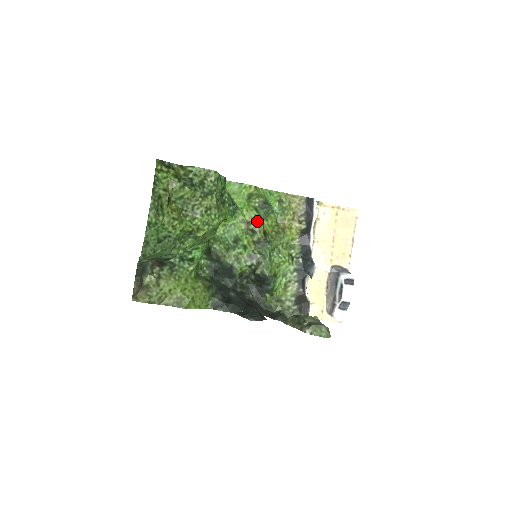
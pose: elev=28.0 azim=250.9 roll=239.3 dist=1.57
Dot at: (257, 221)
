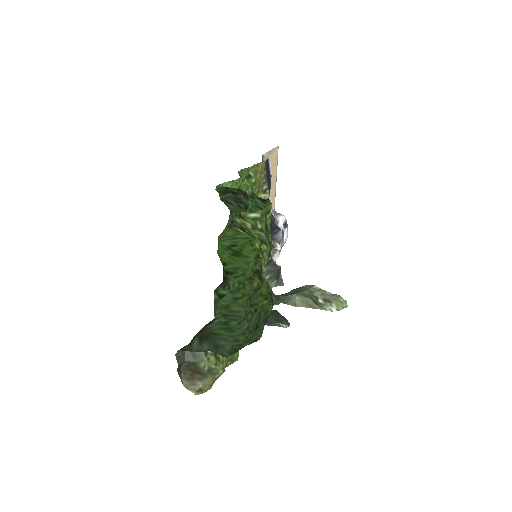
Dot at: occluded
